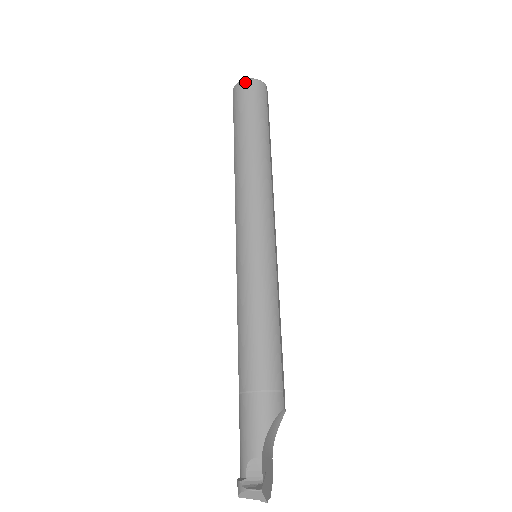
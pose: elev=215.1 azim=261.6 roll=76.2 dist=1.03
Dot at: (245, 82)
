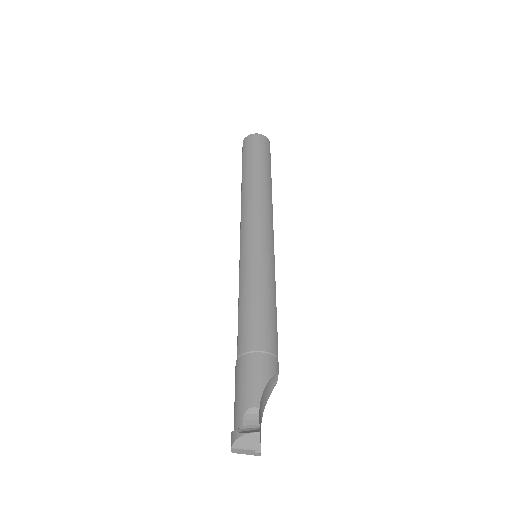
Dot at: (255, 135)
